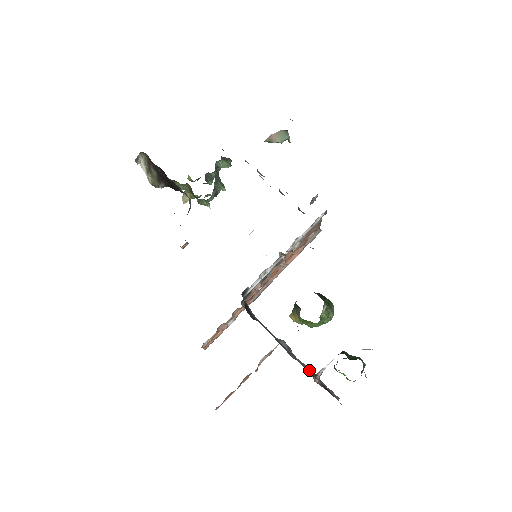
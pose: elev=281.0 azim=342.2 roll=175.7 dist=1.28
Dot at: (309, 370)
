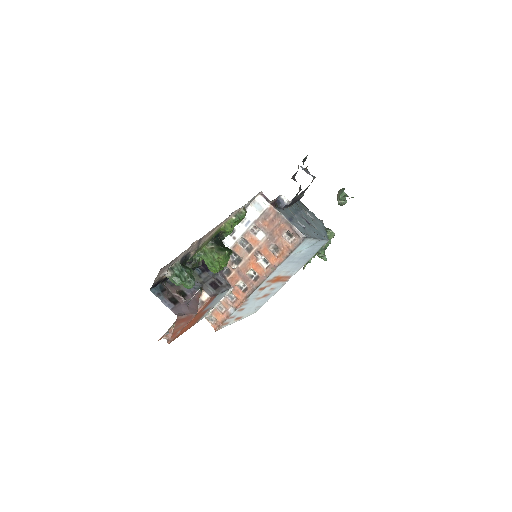
Dot at: (193, 304)
